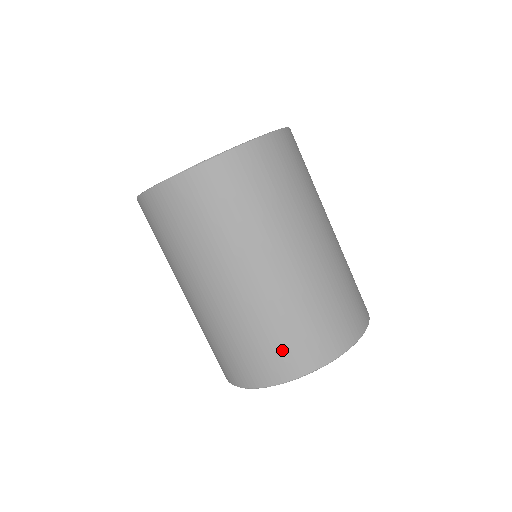
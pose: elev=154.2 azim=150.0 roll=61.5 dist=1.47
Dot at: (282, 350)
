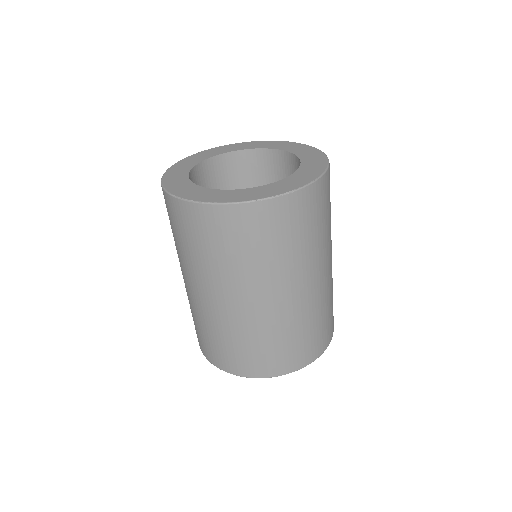
Dot at: (286, 353)
